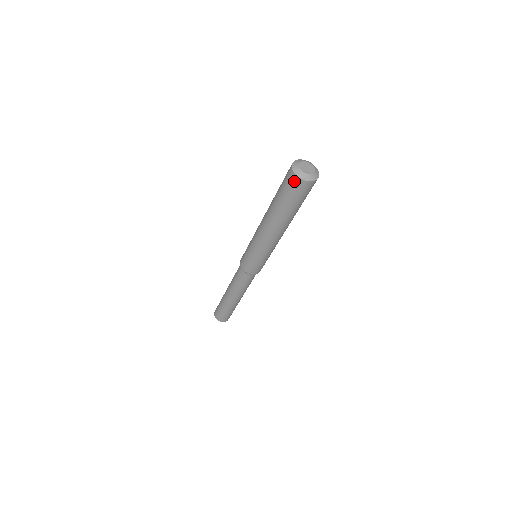
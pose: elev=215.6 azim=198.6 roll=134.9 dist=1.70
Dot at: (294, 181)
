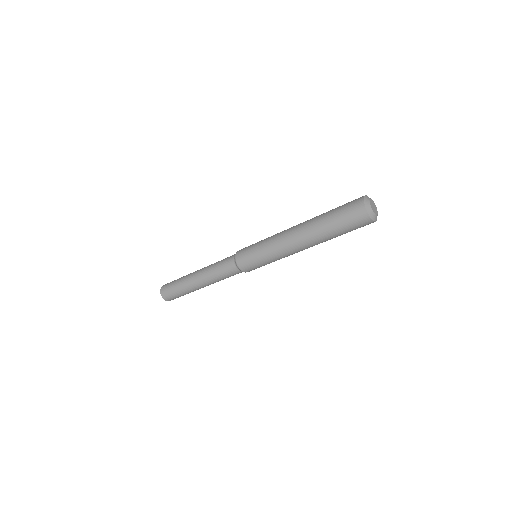
Dot at: (368, 224)
